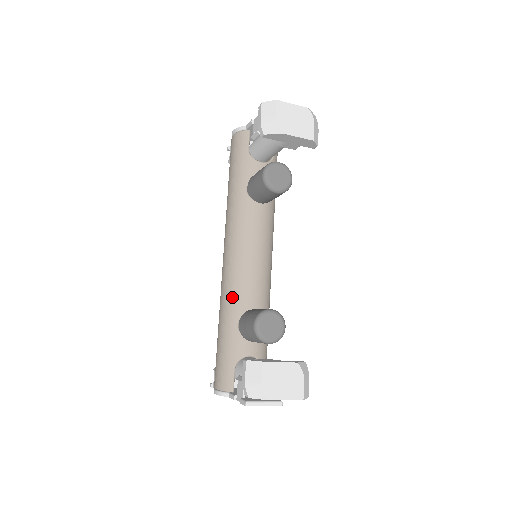
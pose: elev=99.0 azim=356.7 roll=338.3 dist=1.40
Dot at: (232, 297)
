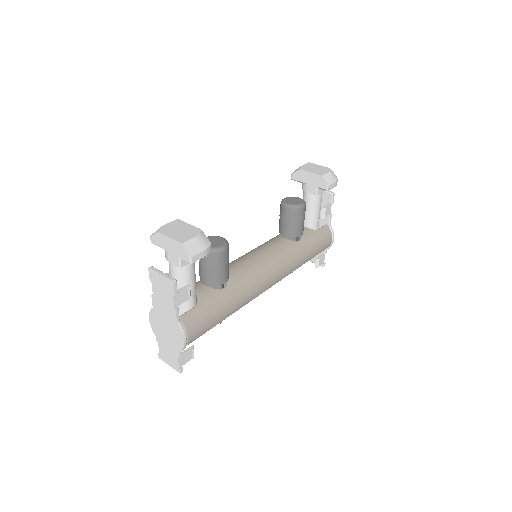
Dot at: occluded
